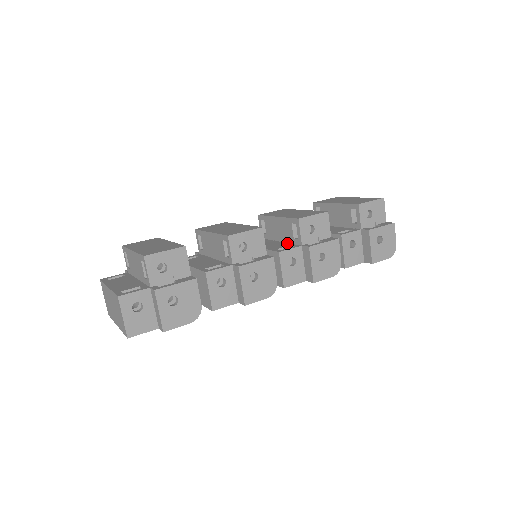
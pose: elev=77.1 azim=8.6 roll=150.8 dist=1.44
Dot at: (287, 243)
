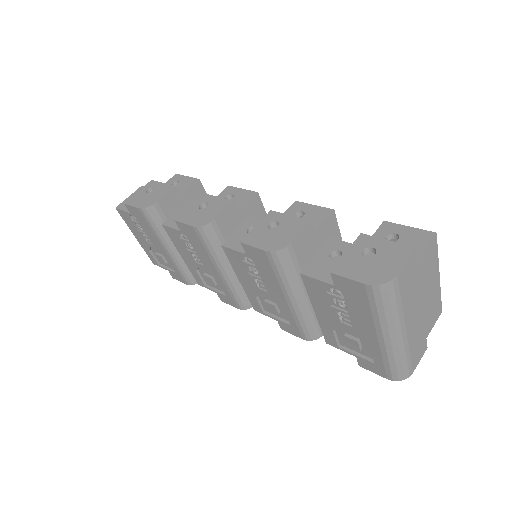
Dot at: occluded
